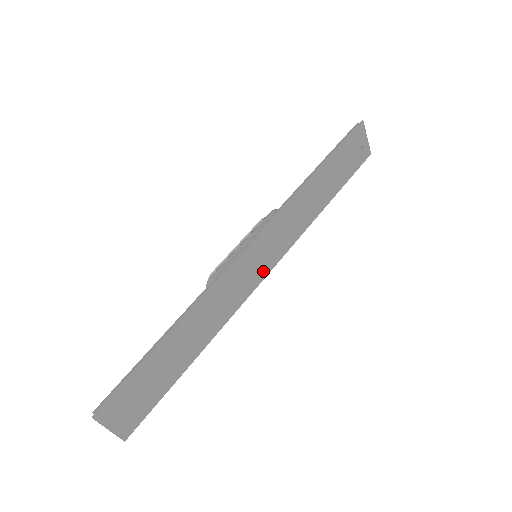
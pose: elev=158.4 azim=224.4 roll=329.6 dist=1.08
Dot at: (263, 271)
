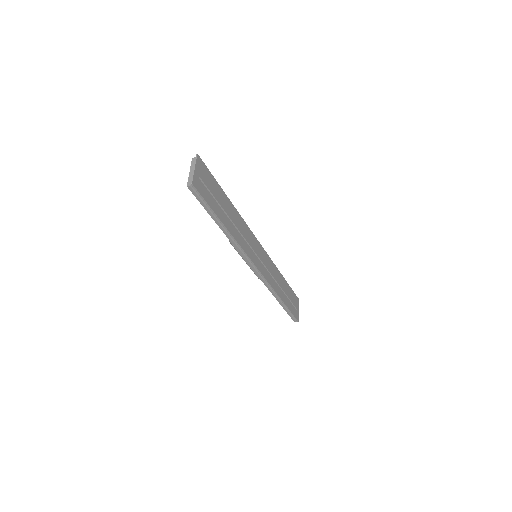
Dot at: (258, 264)
